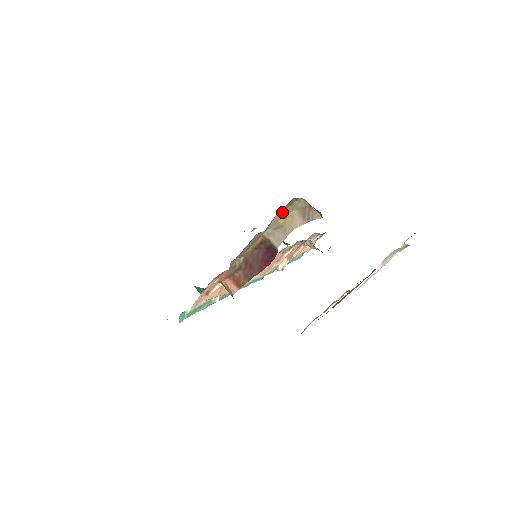
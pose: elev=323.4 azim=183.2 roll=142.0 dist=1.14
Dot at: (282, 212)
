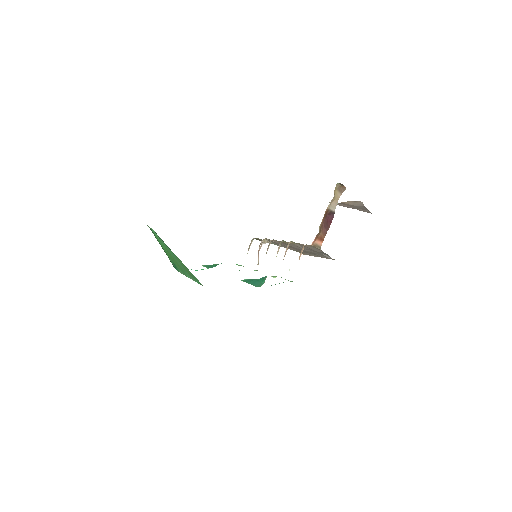
Dot at: (334, 192)
